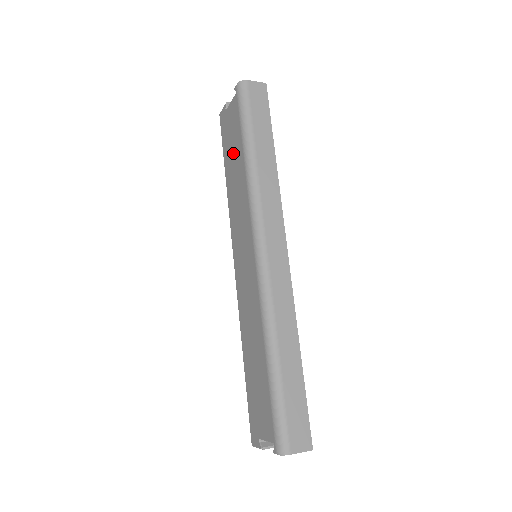
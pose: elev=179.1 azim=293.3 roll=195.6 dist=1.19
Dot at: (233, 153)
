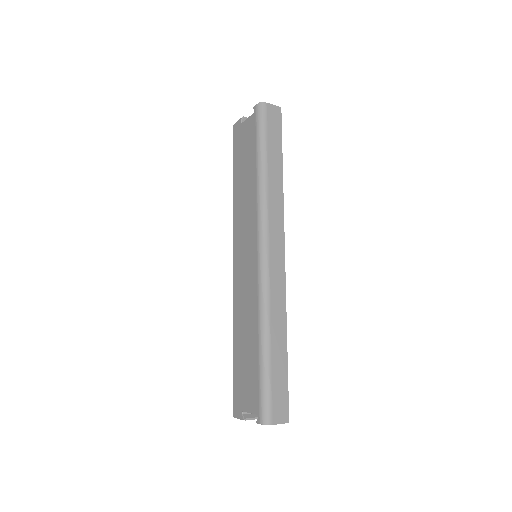
Dot at: (245, 163)
